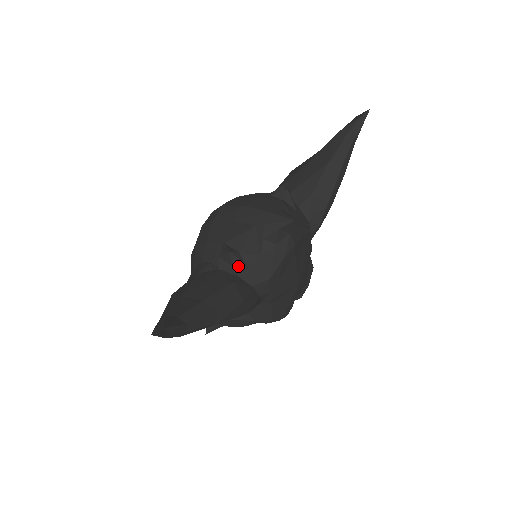
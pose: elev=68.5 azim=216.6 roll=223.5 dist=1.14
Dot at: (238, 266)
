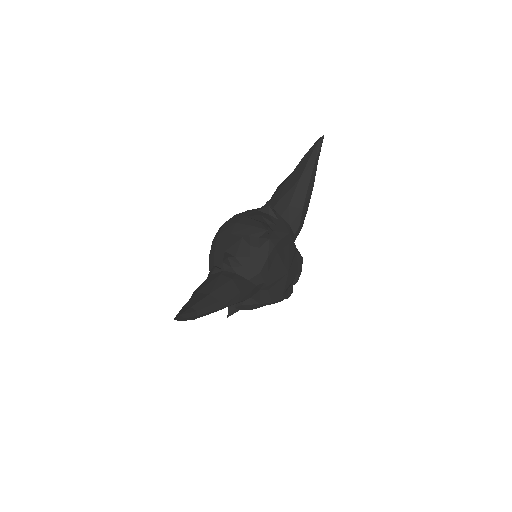
Dot at: (236, 267)
